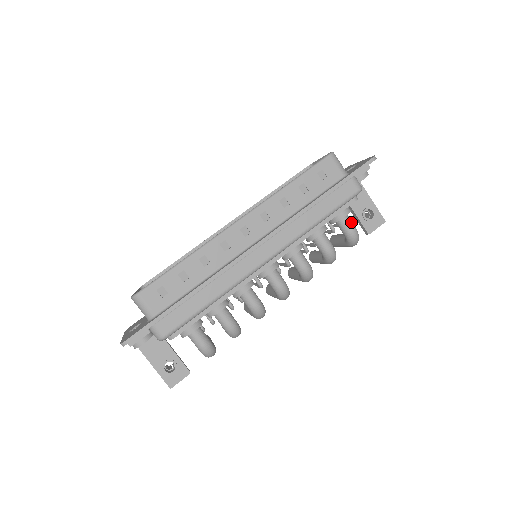
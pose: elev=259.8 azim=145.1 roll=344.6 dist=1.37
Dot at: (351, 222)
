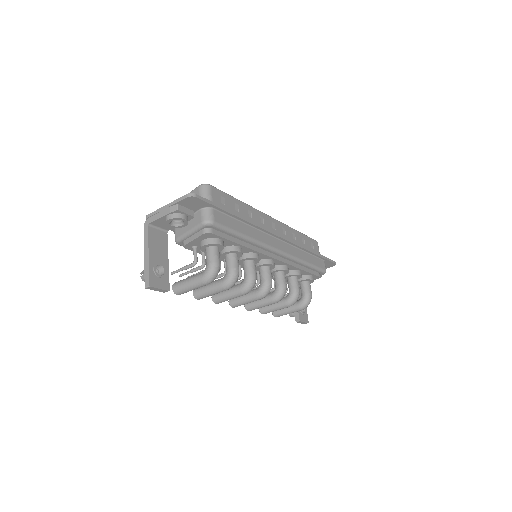
Dot at: occluded
